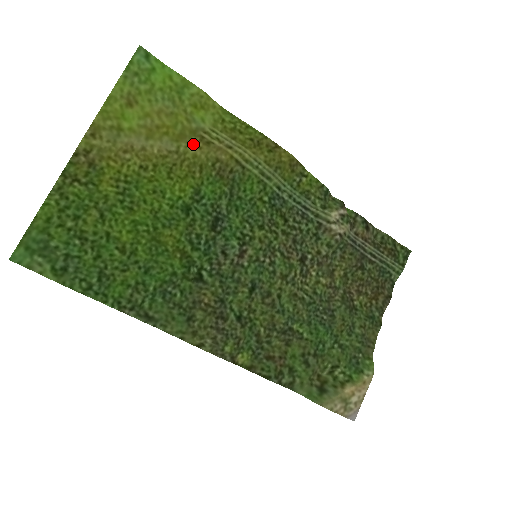
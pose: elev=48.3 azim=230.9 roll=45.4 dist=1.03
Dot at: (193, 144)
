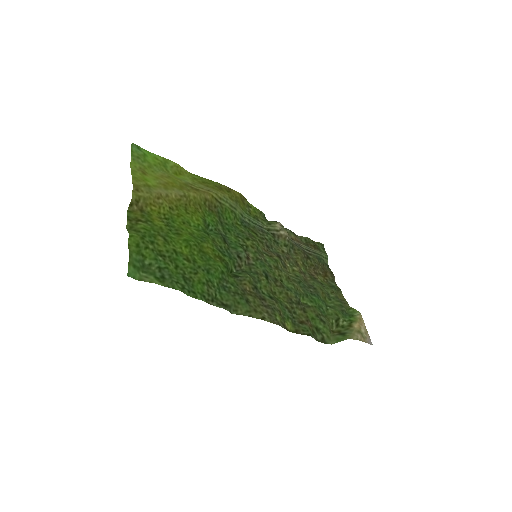
Dot at: (190, 191)
